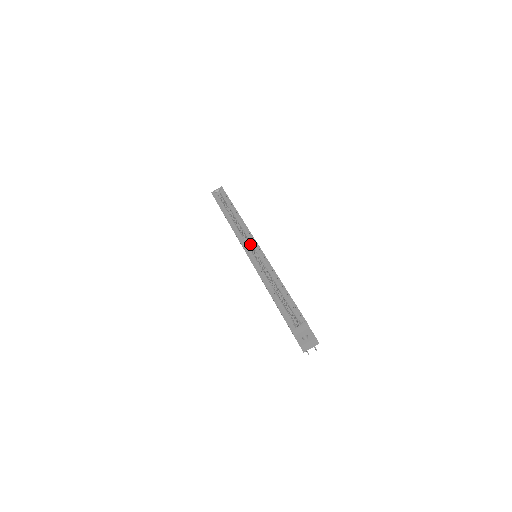
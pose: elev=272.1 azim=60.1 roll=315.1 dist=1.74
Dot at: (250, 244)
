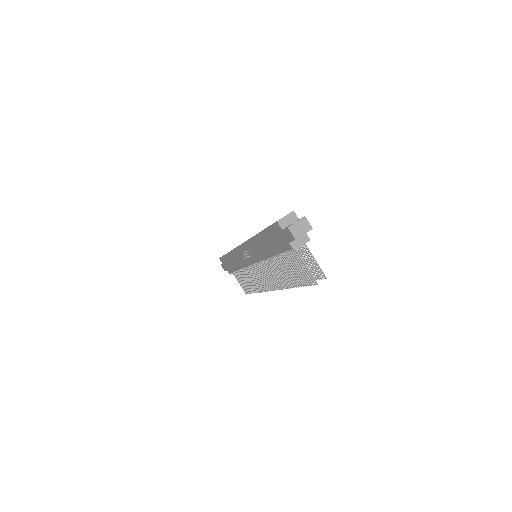
Dot at: occluded
